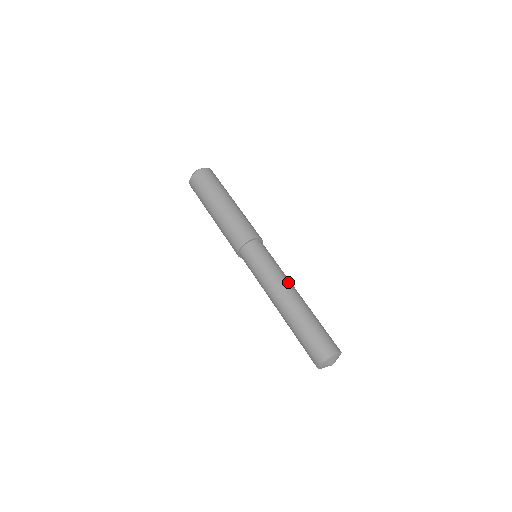
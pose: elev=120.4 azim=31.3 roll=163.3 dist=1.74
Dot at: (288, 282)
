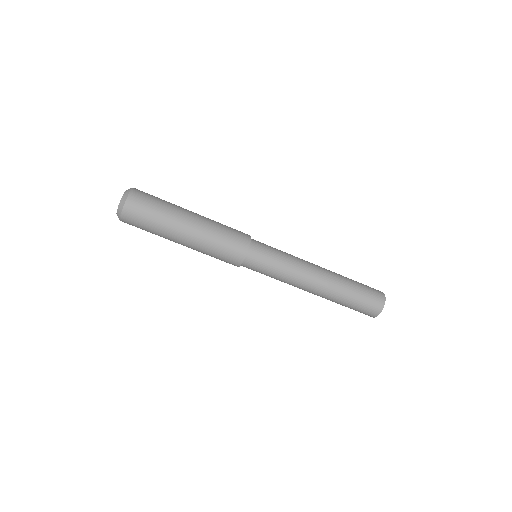
Dot at: (304, 279)
